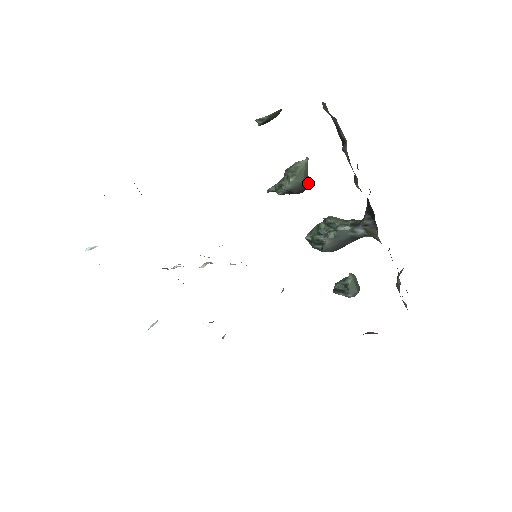
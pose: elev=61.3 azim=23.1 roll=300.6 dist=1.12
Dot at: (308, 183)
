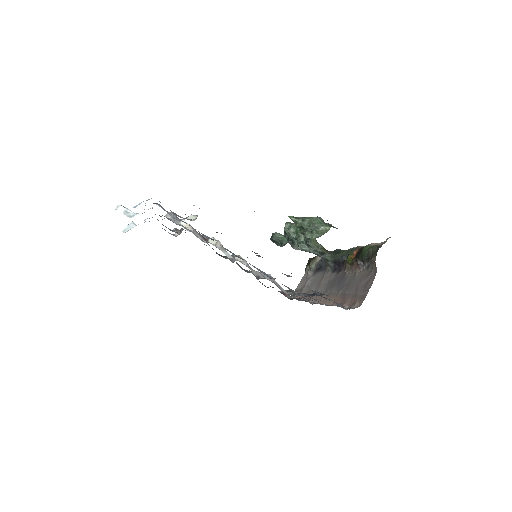
Dot at: occluded
